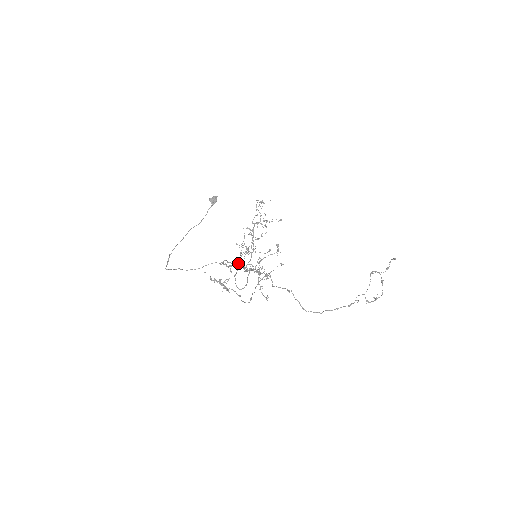
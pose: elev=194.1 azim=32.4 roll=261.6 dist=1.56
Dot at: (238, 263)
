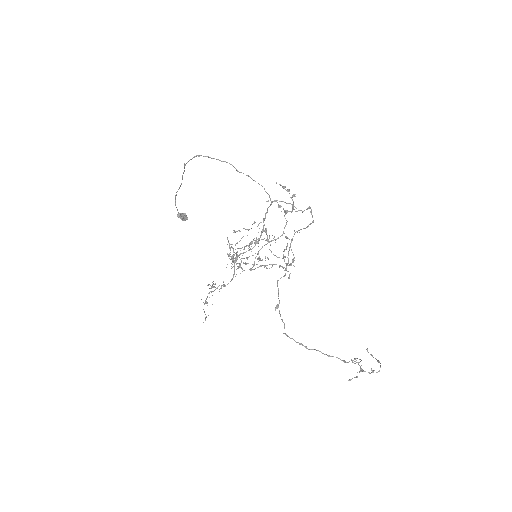
Dot at: occluded
